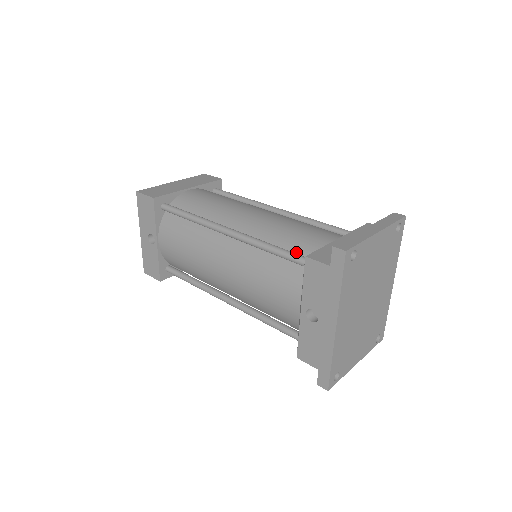
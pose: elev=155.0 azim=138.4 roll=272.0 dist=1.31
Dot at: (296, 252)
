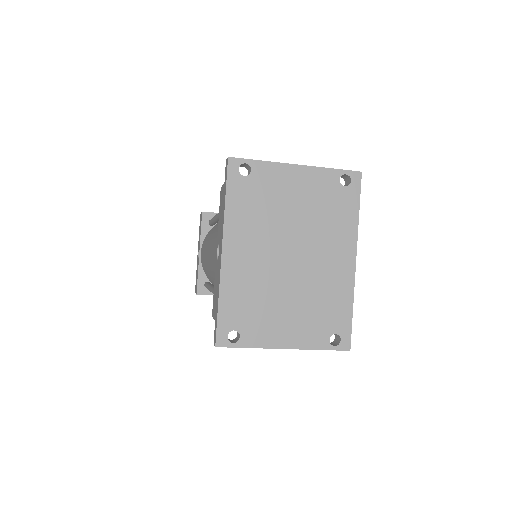
Dot at: occluded
